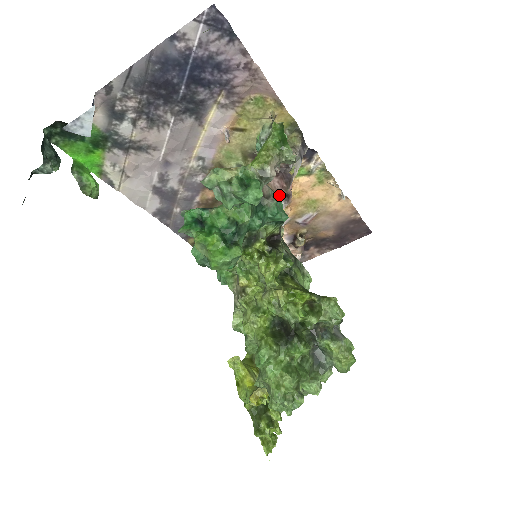
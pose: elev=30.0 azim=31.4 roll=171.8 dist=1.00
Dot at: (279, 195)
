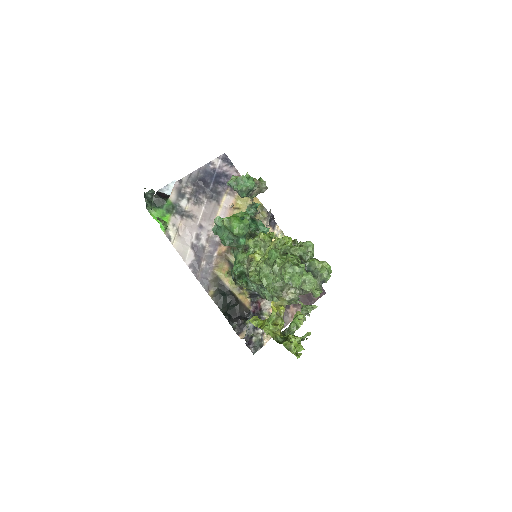
Dot at: occluded
